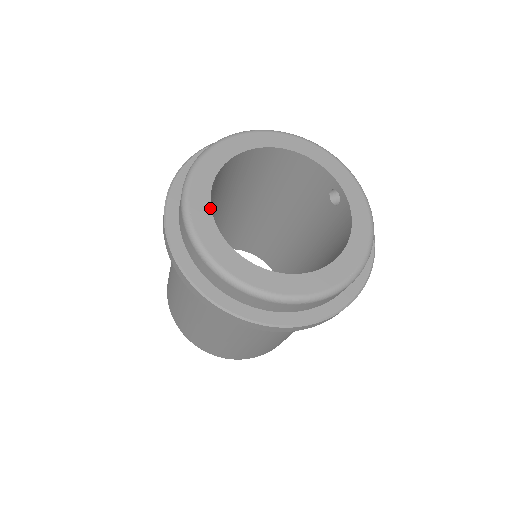
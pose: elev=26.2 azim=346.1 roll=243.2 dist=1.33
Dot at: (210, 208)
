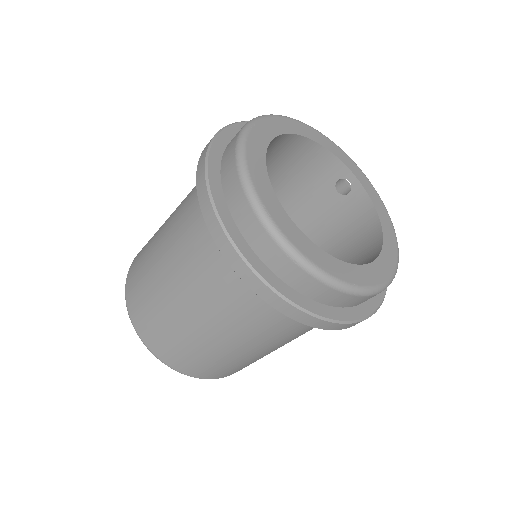
Dot at: (278, 200)
